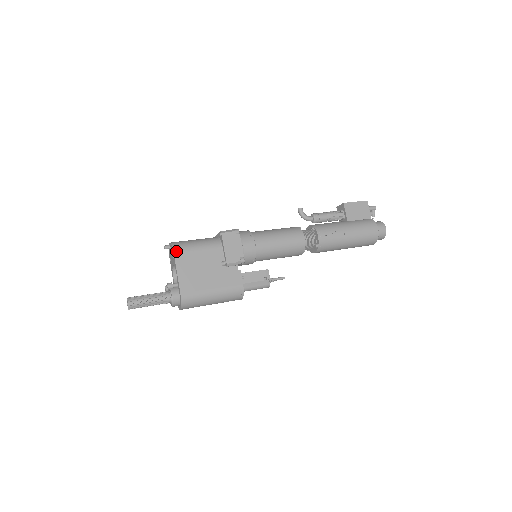
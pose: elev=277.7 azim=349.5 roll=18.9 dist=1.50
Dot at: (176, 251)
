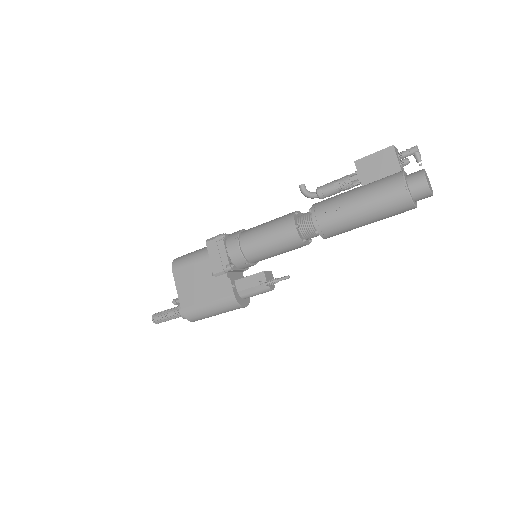
Dot at: (174, 268)
